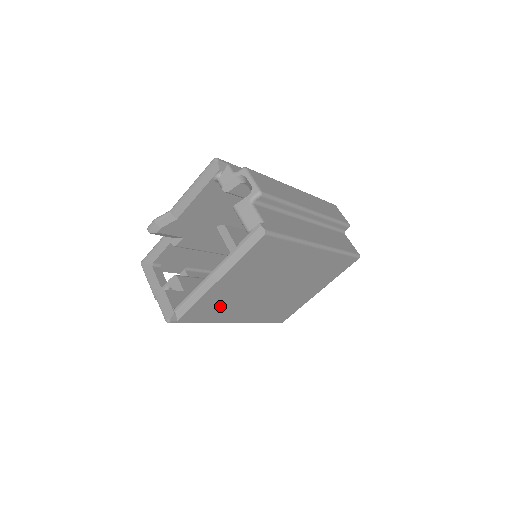
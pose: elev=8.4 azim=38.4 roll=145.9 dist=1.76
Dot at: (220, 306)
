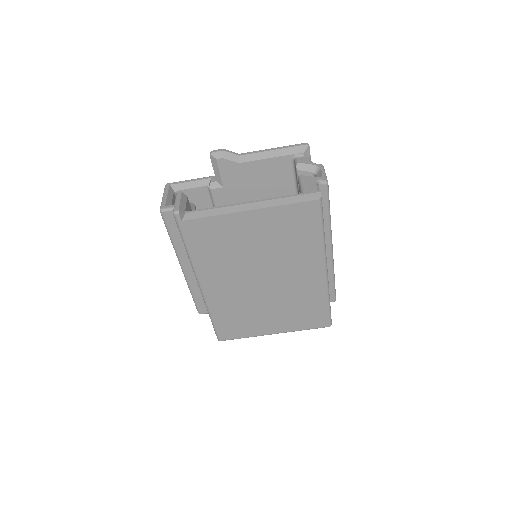
Dot at: (217, 246)
